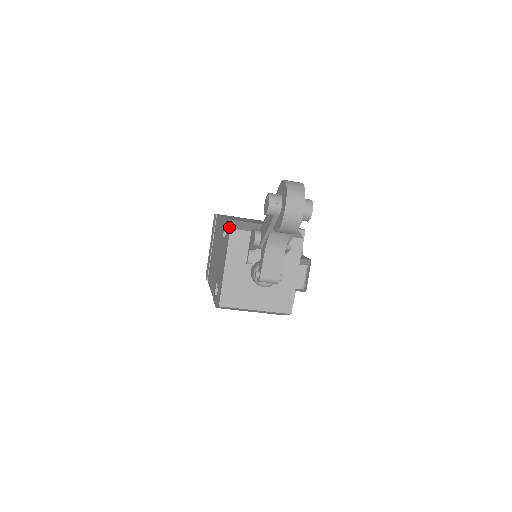
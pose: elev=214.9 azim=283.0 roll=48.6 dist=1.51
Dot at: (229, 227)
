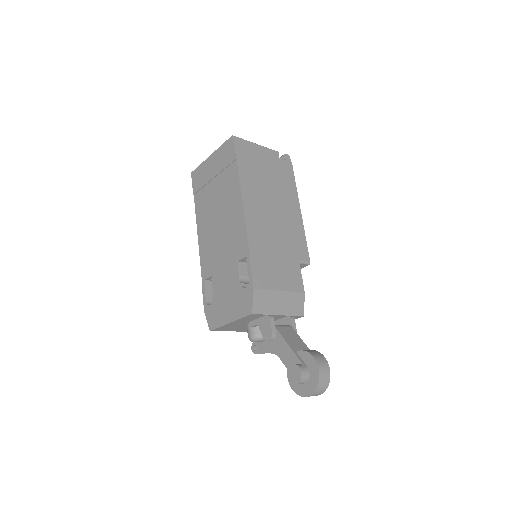
Dot at: (251, 308)
